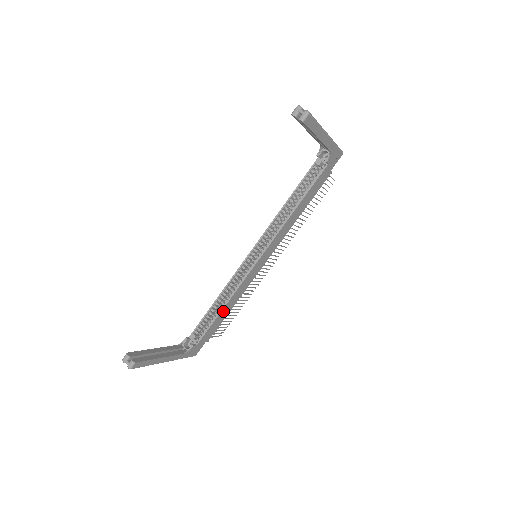
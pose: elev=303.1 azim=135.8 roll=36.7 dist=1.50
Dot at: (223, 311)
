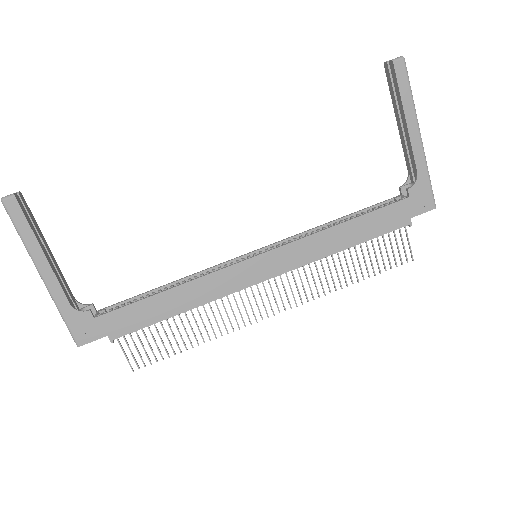
Dot at: (164, 298)
